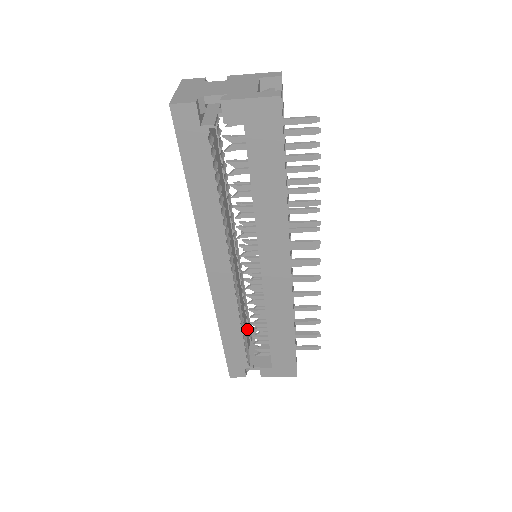
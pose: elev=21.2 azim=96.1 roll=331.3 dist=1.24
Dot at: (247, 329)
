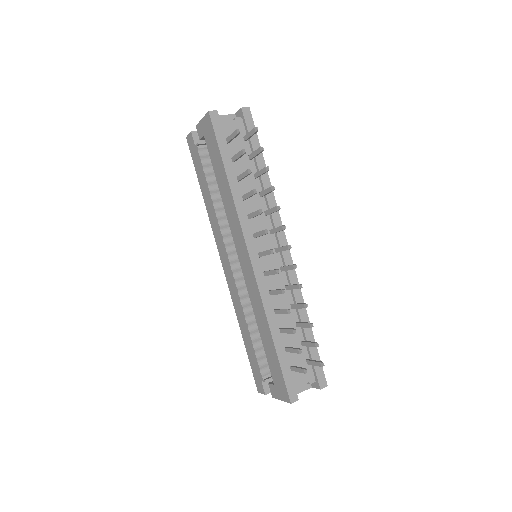
Dot at: occluded
